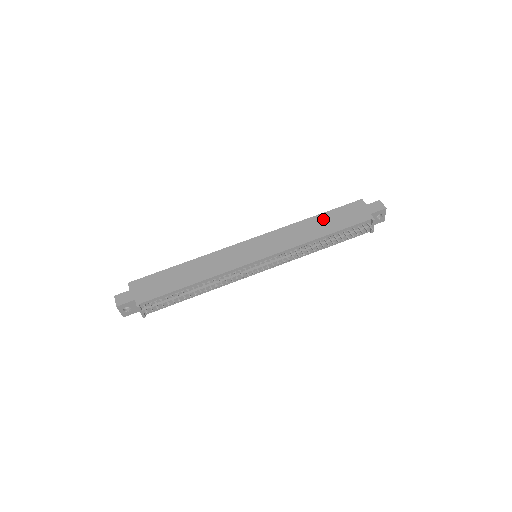
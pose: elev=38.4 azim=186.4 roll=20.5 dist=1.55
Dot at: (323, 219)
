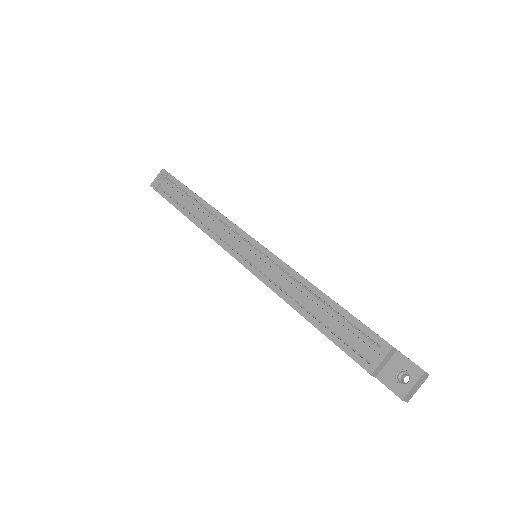
Dot at: occluded
